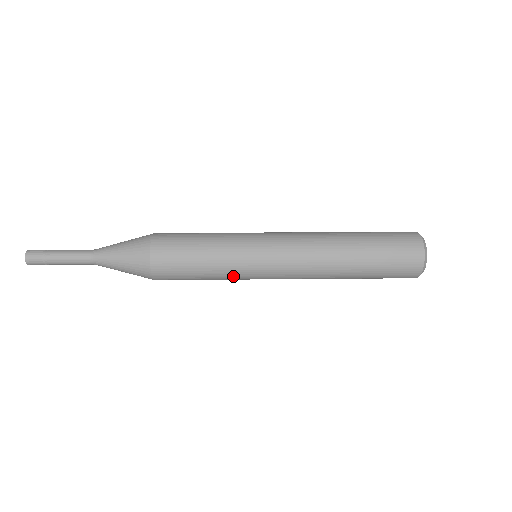
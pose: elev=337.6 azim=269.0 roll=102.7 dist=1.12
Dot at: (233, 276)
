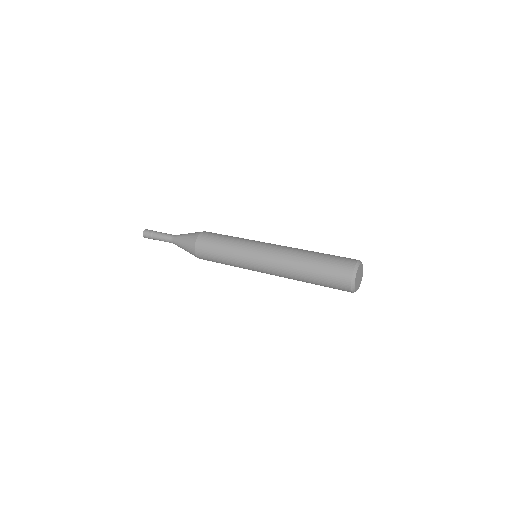
Dot at: (240, 267)
